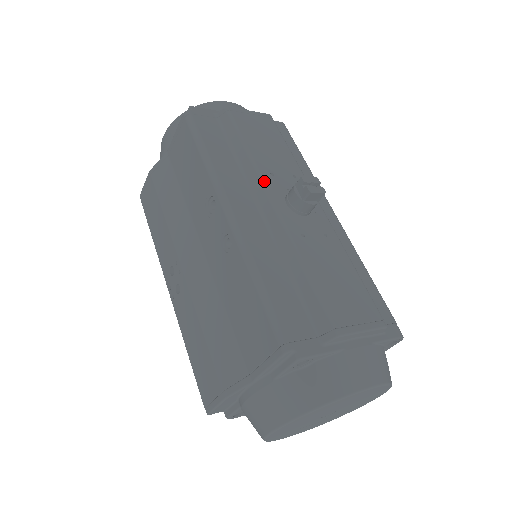
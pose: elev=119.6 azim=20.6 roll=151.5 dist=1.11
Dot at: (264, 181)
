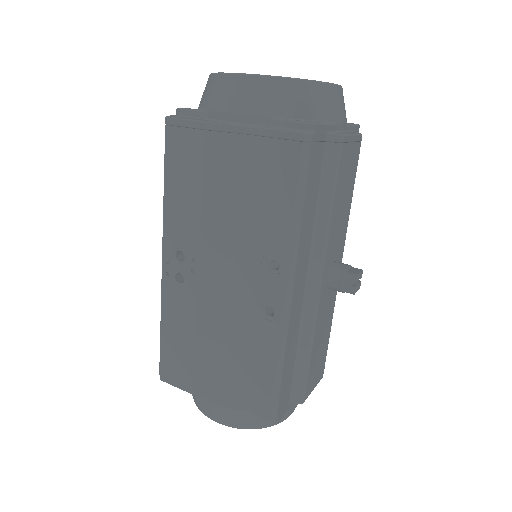
Dot at: (326, 256)
